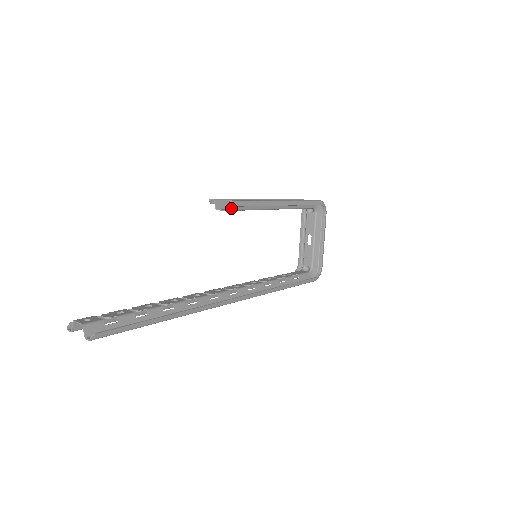
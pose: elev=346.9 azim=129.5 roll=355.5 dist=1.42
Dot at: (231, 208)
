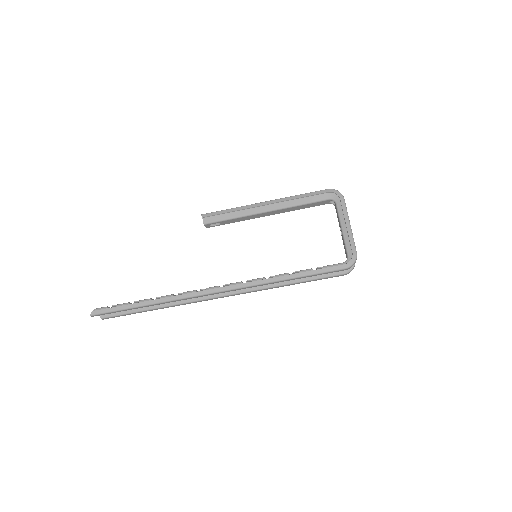
Dot at: (208, 221)
